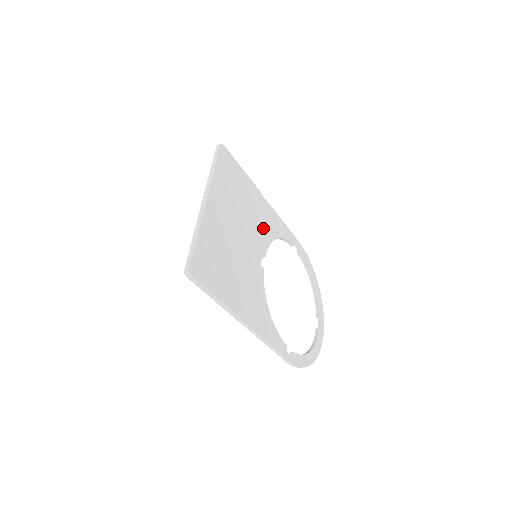
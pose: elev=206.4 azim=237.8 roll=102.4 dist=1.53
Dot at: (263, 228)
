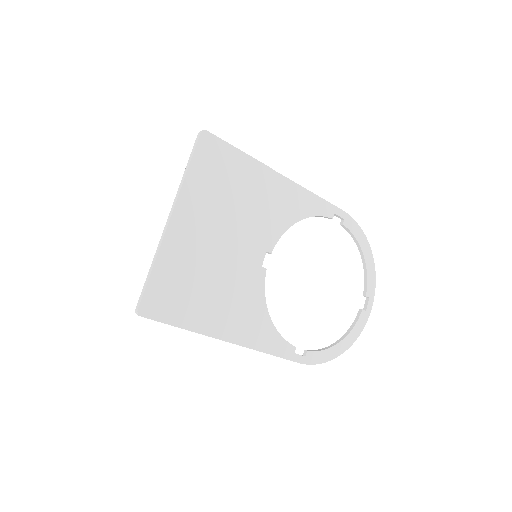
Dot at: (272, 217)
